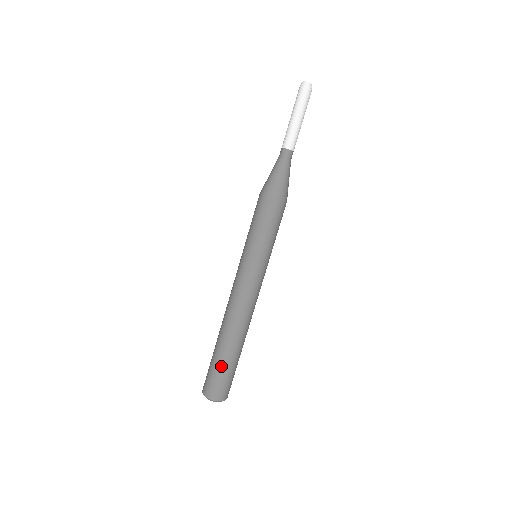
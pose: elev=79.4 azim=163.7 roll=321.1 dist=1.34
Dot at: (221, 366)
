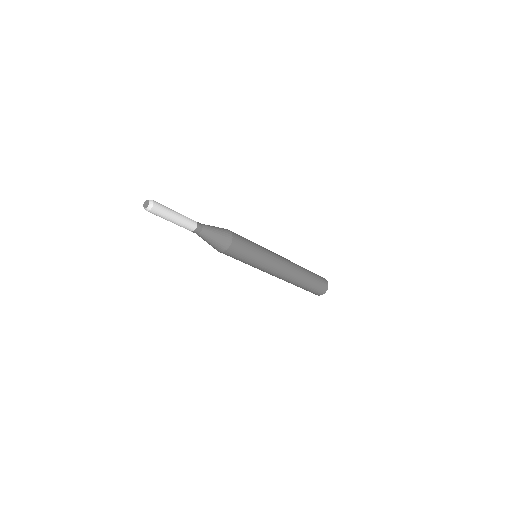
Dot at: (302, 288)
